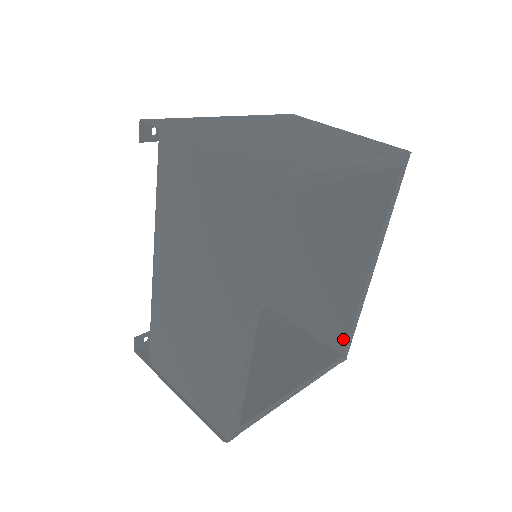
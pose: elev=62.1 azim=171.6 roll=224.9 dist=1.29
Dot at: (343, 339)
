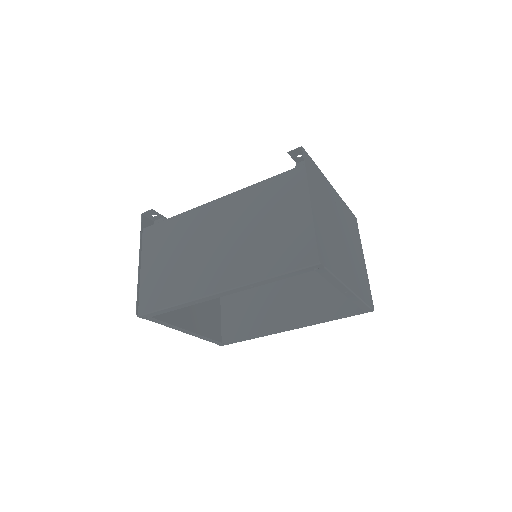
Dot at: (233, 336)
